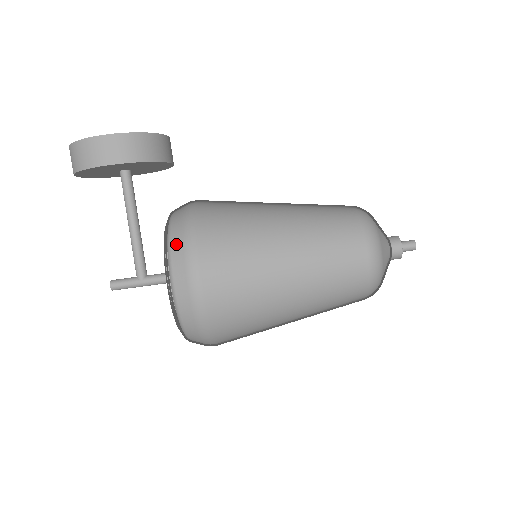
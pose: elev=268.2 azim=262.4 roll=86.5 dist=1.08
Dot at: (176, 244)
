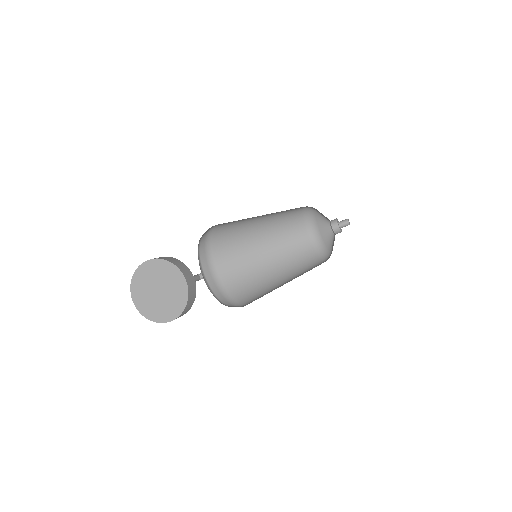
Dot at: (227, 304)
